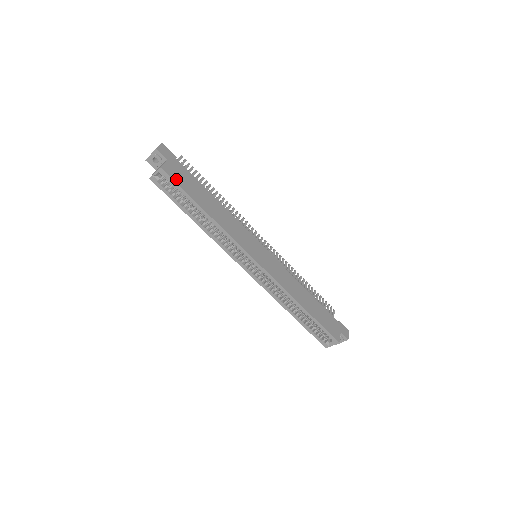
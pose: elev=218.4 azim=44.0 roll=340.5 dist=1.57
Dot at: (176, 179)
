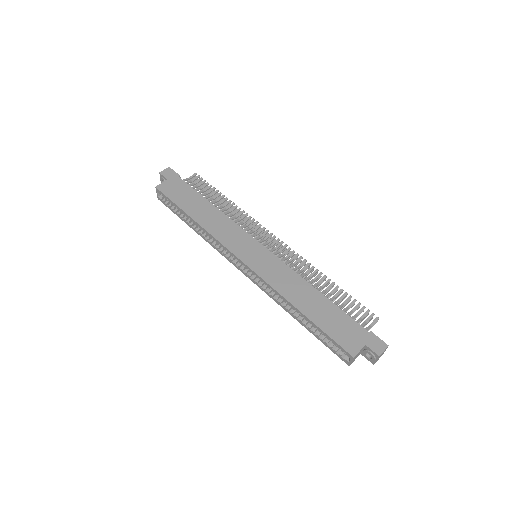
Dot at: (169, 194)
